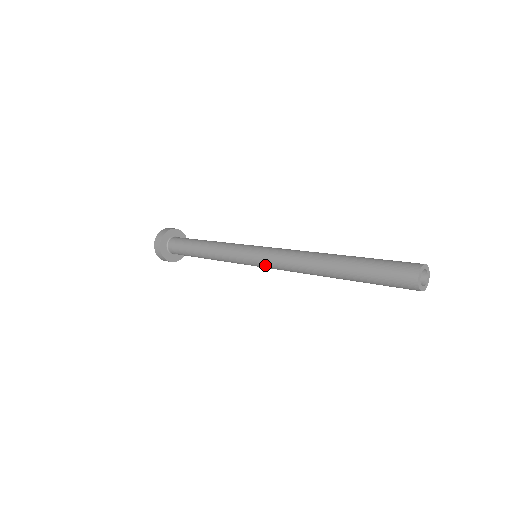
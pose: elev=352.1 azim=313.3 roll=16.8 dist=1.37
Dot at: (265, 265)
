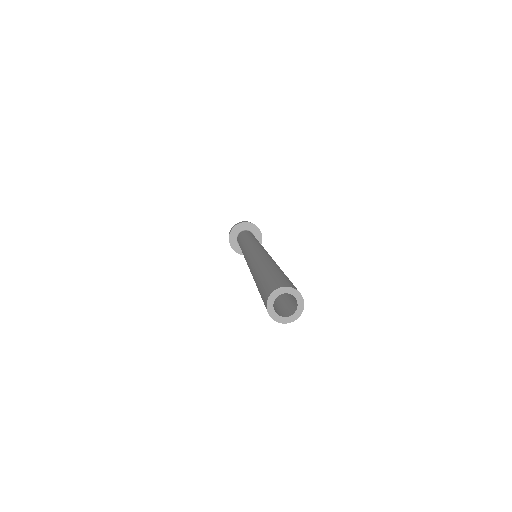
Dot at: occluded
